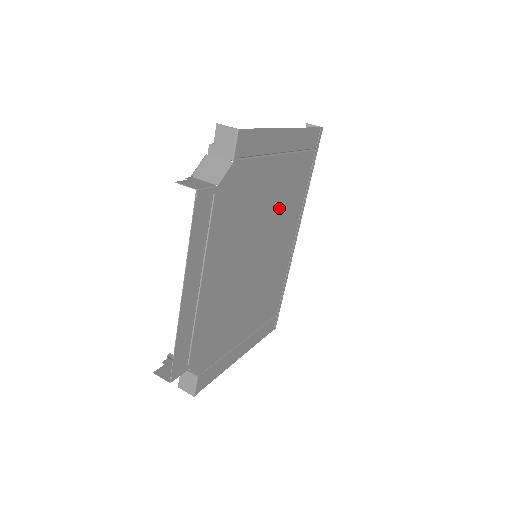
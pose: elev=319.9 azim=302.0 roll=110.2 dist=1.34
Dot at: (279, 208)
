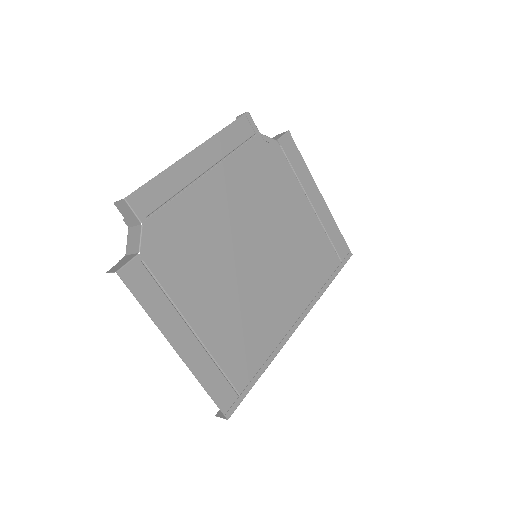
Dot at: (294, 249)
